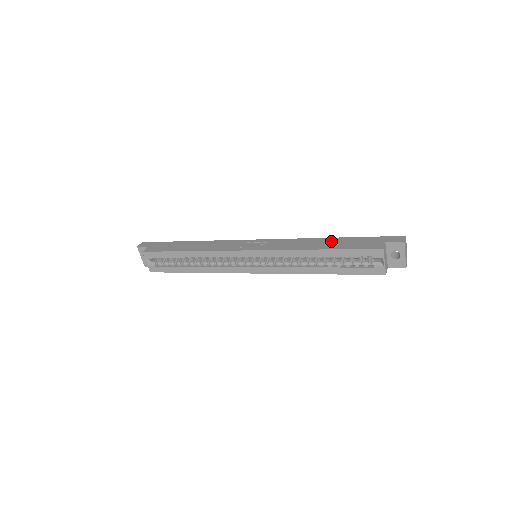
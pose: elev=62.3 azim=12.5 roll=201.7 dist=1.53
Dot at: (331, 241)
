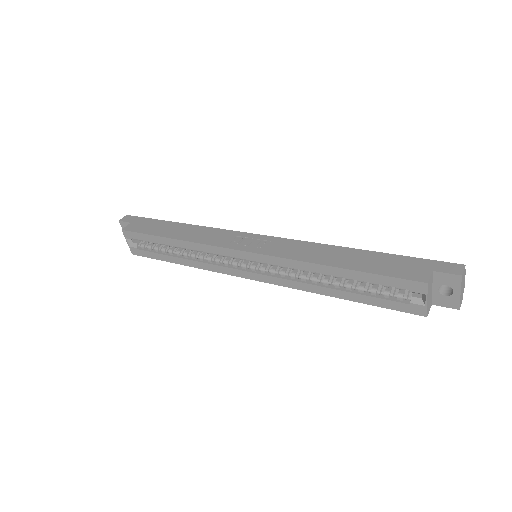
Dot at: (355, 255)
